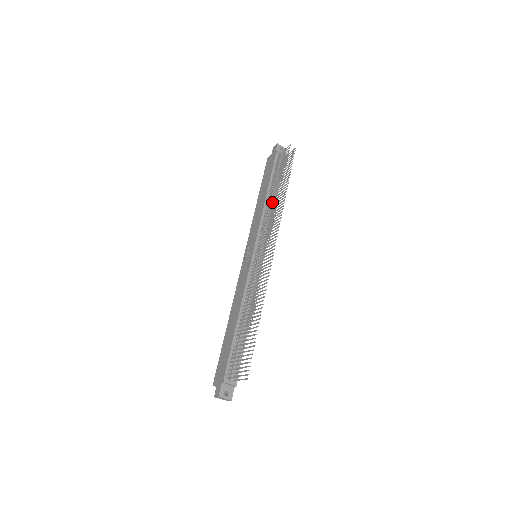
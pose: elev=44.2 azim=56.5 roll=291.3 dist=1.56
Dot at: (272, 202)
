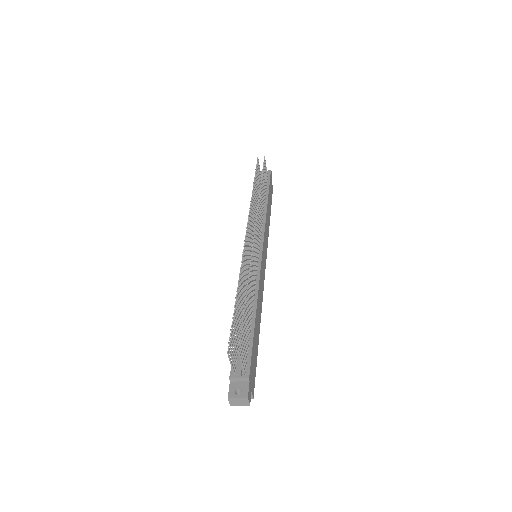
Dot at: occluded
